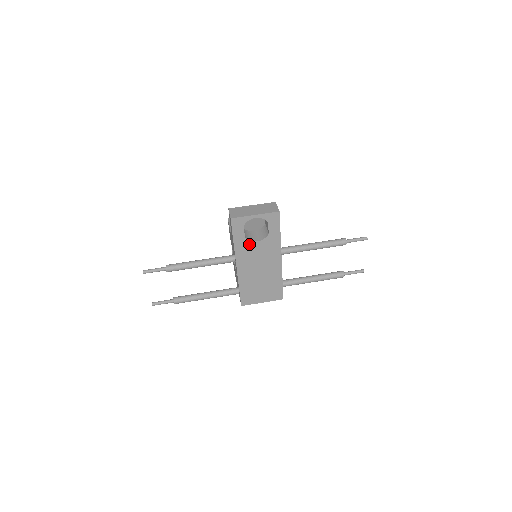
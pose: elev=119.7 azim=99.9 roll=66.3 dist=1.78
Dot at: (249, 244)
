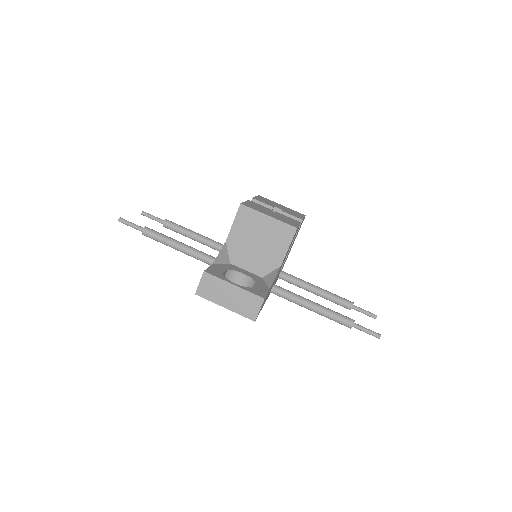
Dot at: occluded
